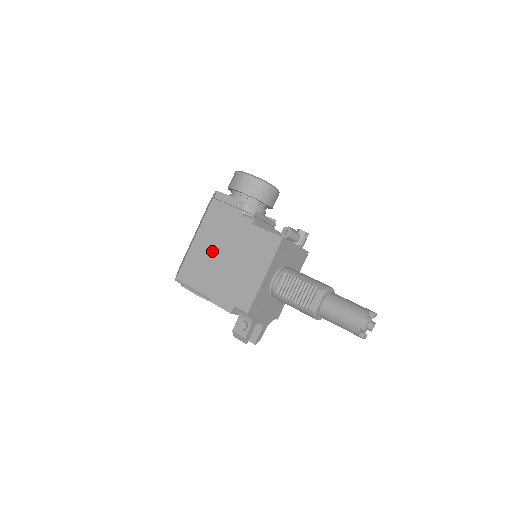
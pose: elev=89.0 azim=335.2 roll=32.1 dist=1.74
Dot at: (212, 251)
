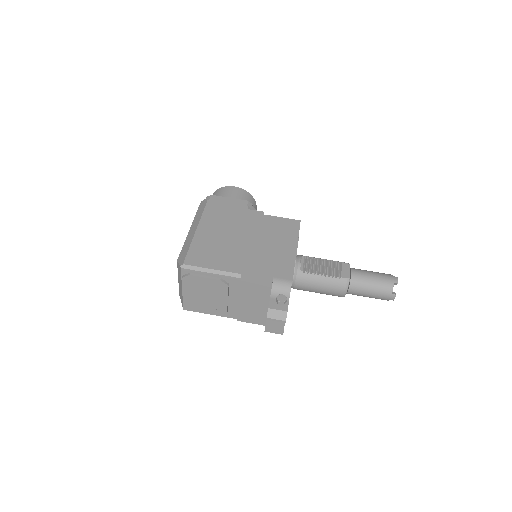
Dot at: (225, 236)
